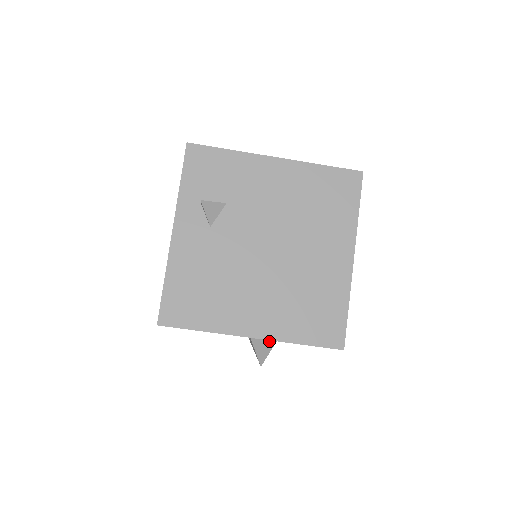
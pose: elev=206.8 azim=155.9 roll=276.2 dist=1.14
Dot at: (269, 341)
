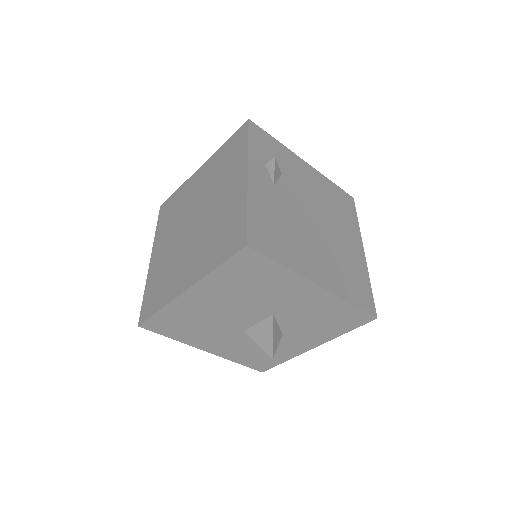
Dot at: (279, 333)
